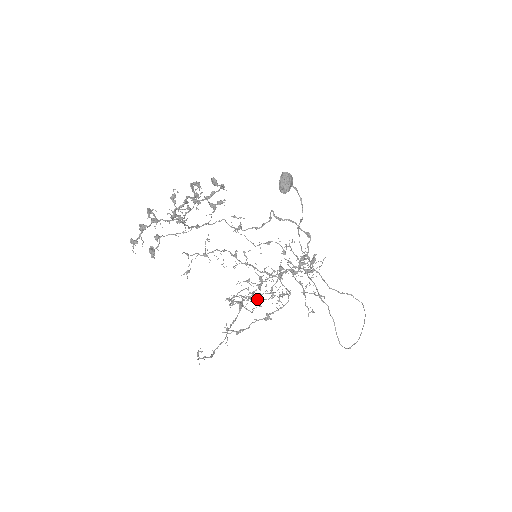
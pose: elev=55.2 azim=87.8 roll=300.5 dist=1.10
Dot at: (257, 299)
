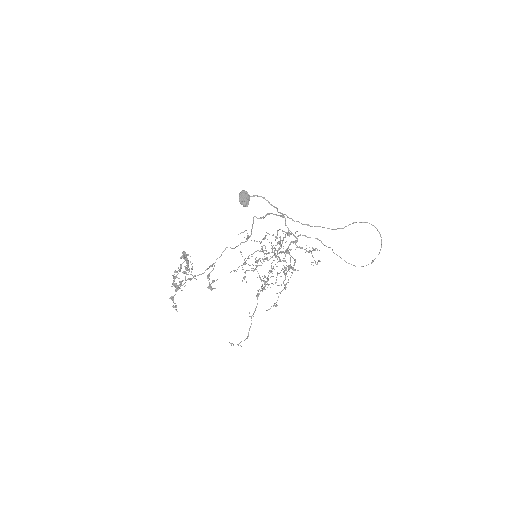
Dot at: (292, 268)
